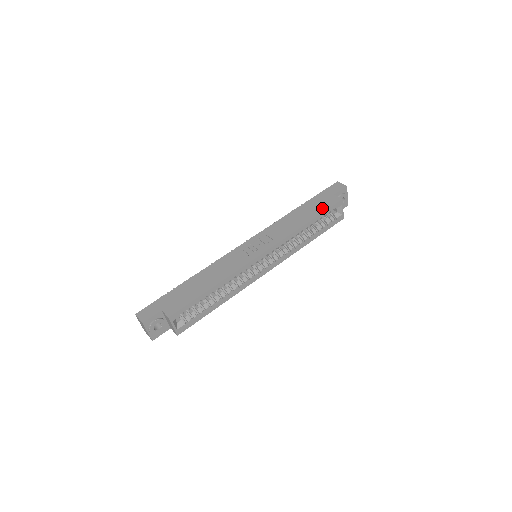
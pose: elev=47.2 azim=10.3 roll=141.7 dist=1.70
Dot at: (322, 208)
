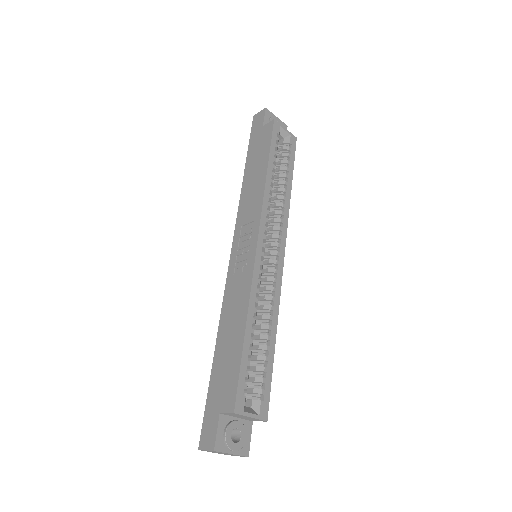
Dot at: (265, 147)
